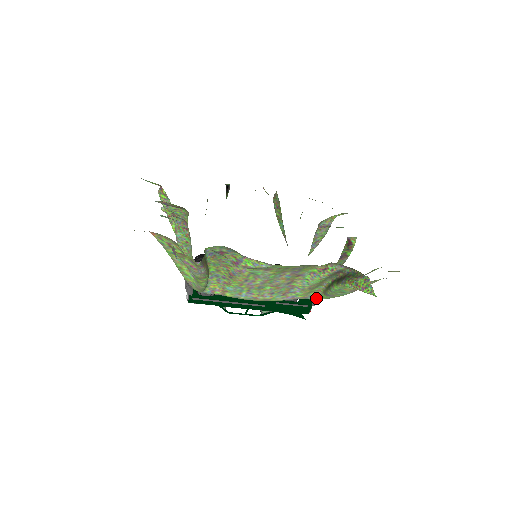
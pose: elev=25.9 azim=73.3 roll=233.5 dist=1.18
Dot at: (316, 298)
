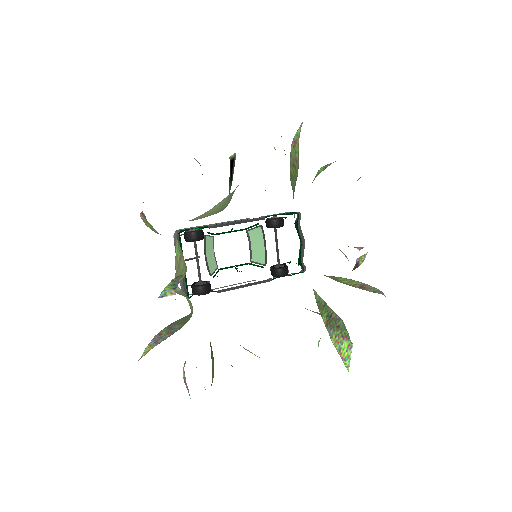
Dot at: occluded
